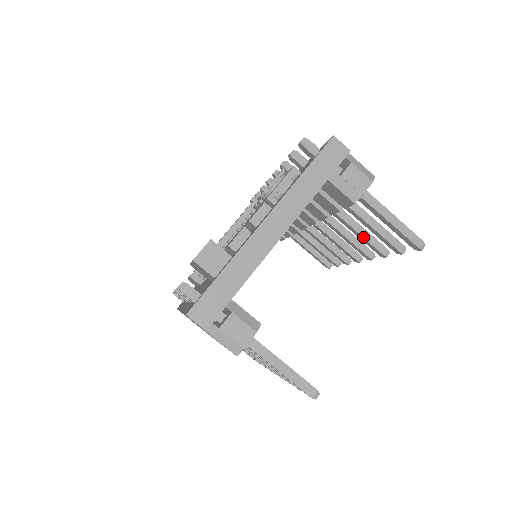
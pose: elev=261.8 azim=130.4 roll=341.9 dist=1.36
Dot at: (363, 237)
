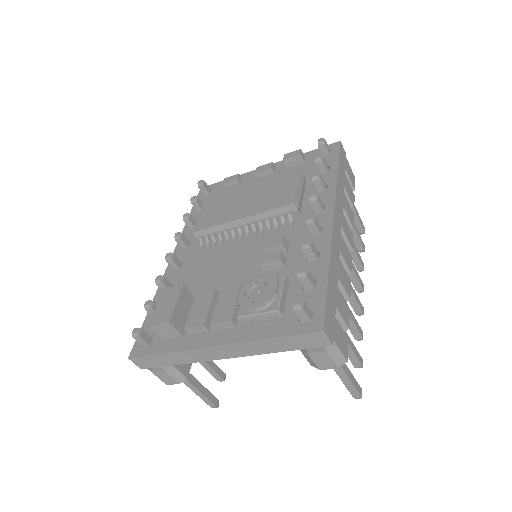
Dot at: occluded
